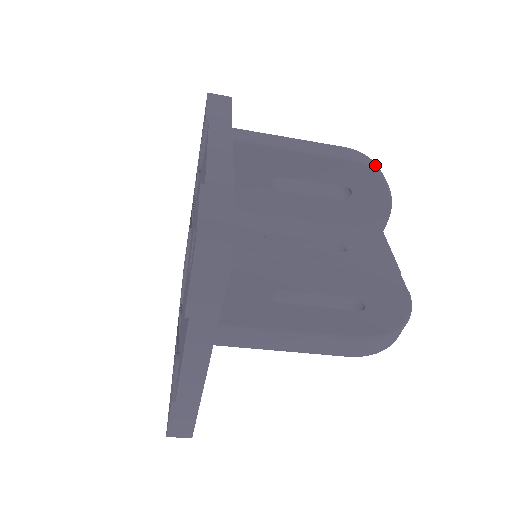
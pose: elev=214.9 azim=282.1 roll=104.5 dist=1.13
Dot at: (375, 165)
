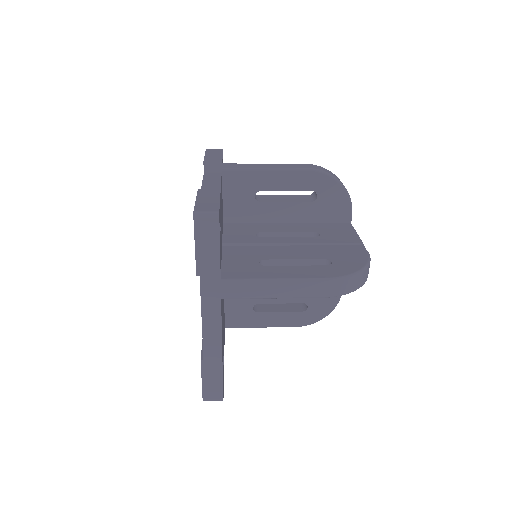
Dot at: (330, 172)
